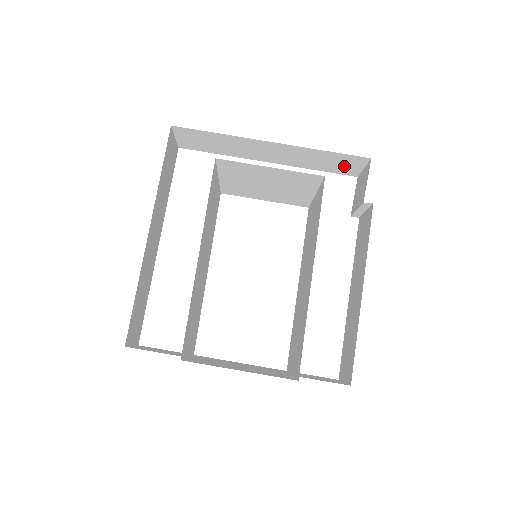
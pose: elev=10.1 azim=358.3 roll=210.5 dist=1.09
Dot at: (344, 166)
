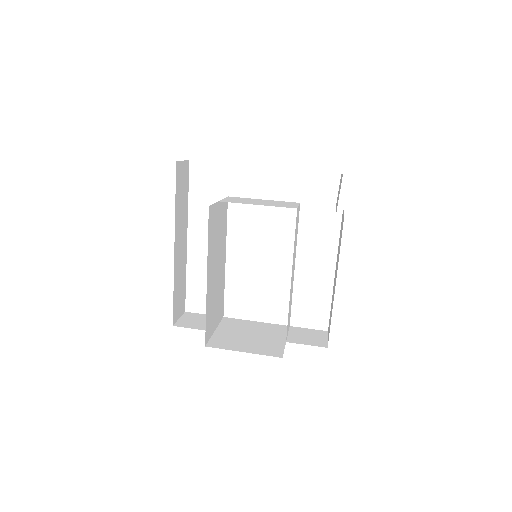
Dot at: occluded
